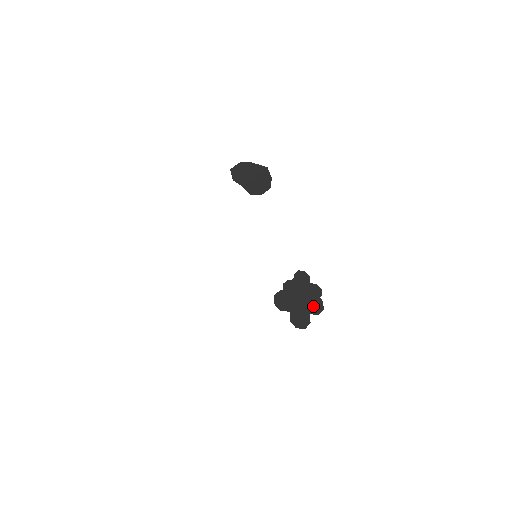
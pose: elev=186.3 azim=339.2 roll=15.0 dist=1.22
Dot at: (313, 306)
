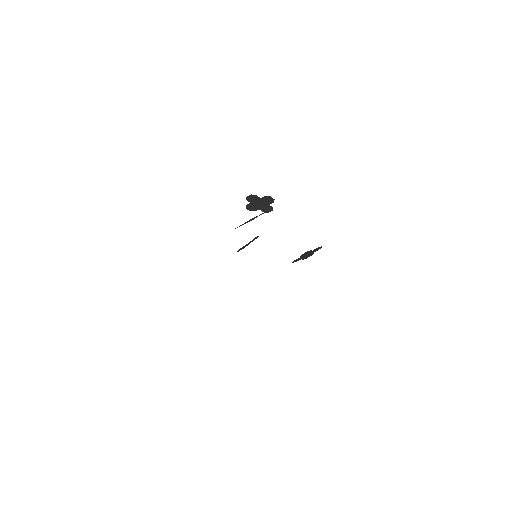
Dot at: occluded
